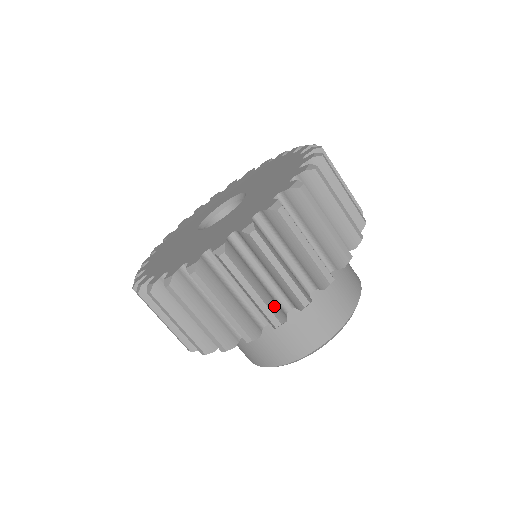
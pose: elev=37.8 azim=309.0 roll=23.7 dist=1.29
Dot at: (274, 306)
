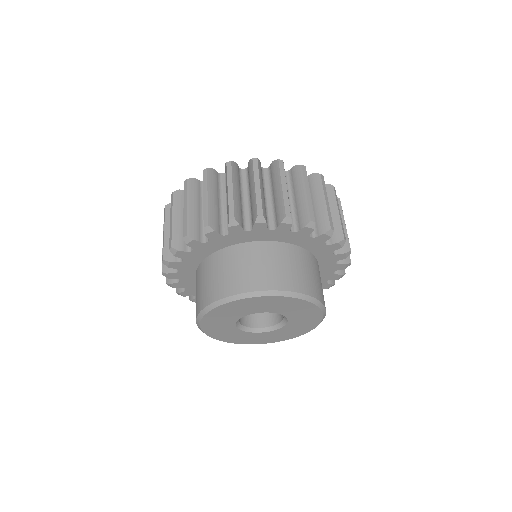
Dot at: (265, 208)
